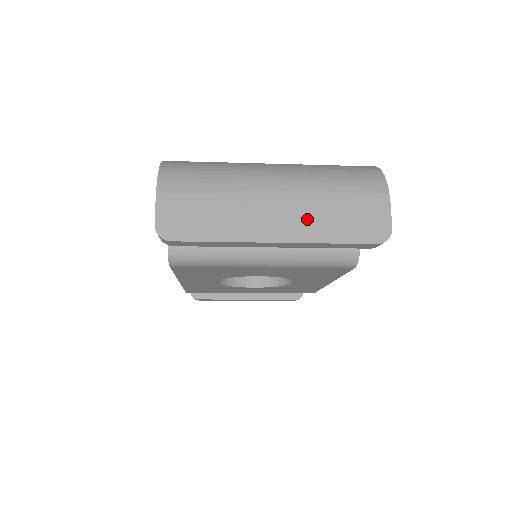
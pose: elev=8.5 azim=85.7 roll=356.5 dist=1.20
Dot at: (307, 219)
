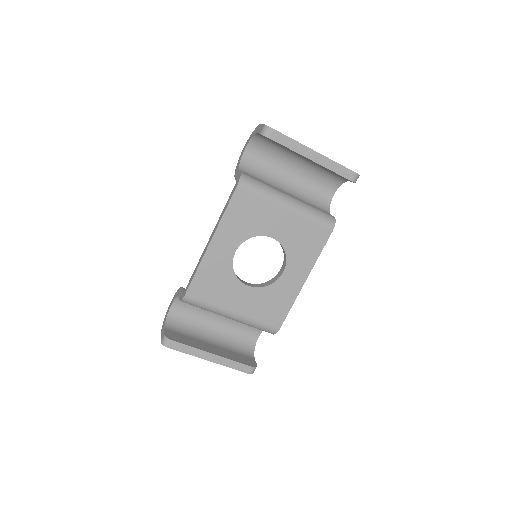
Dot at: occluded
